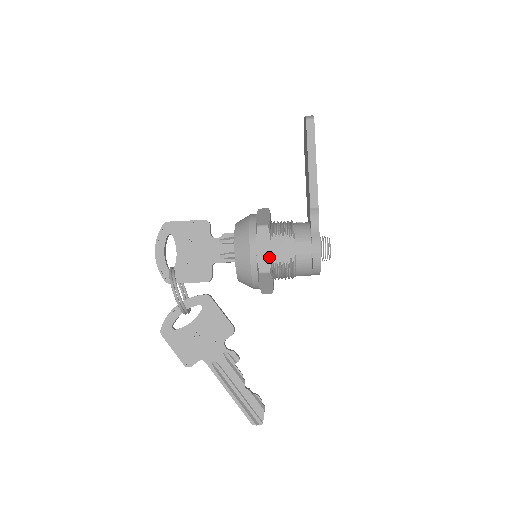
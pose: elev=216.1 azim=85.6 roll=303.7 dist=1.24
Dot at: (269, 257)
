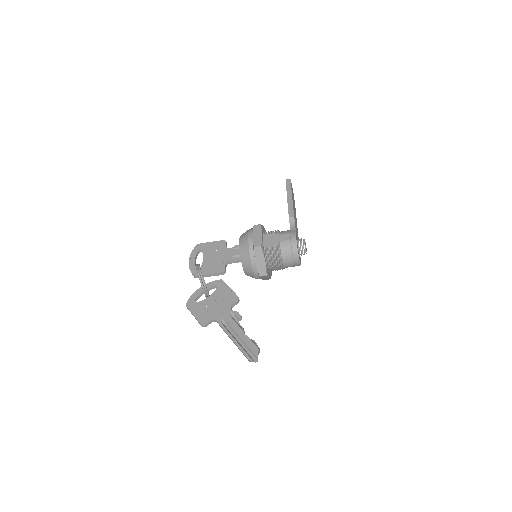
Dot at: (261, 239)
